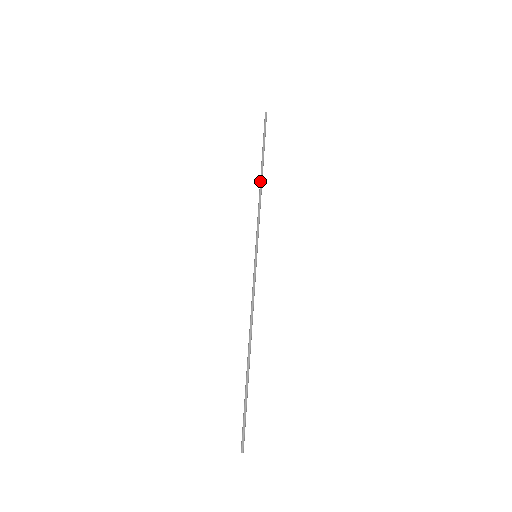
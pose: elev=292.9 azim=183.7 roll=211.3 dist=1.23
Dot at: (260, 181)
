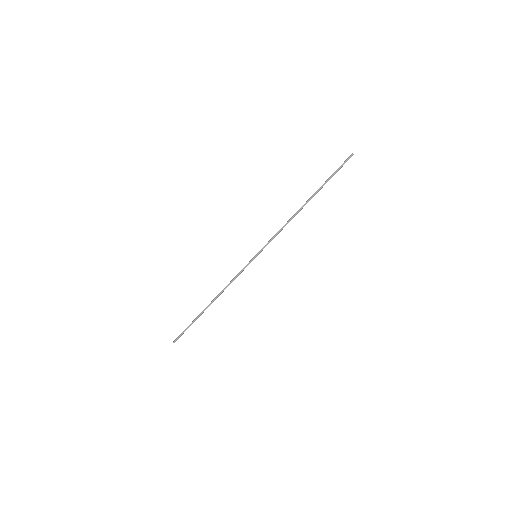
Dot at: (301, 209)
